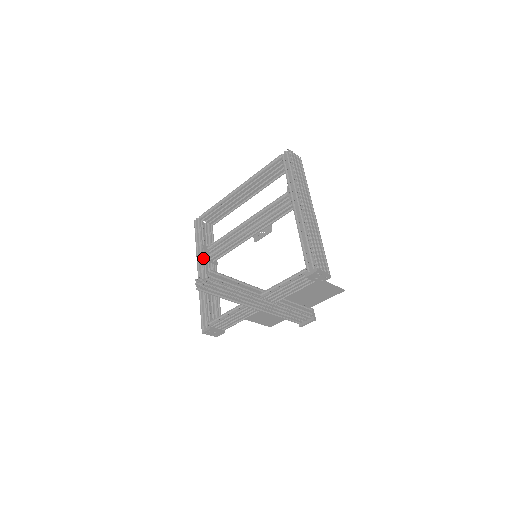
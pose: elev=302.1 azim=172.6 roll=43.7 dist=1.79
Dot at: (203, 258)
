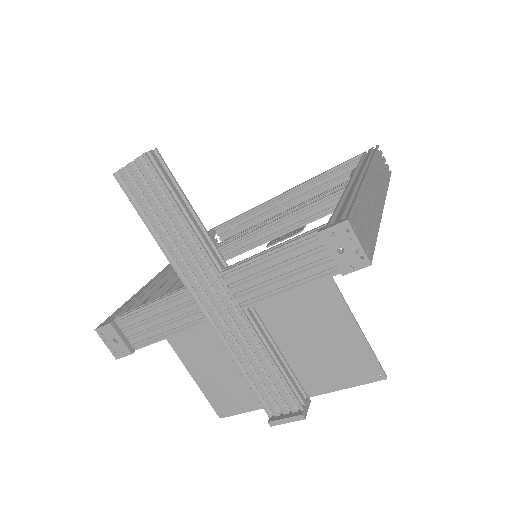
Dot at: occluded
